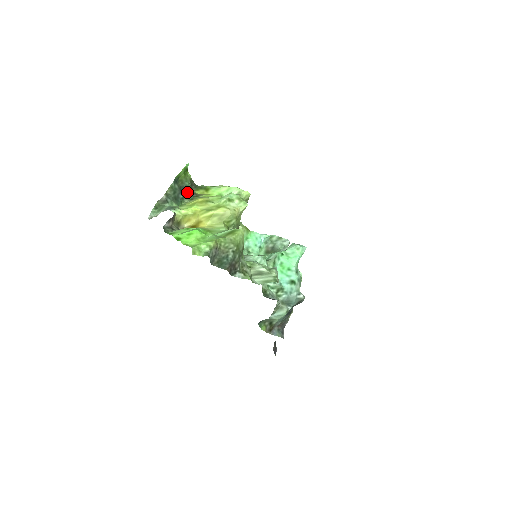
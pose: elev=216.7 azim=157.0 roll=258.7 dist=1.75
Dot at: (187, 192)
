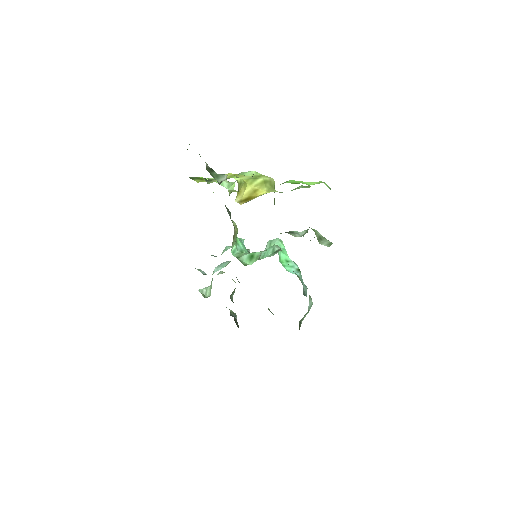
Dot at: occluded
